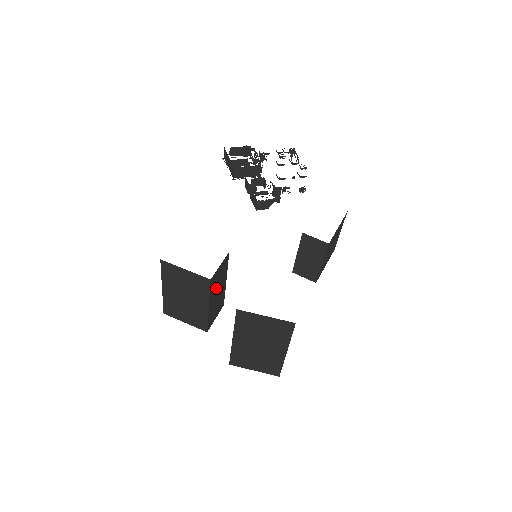
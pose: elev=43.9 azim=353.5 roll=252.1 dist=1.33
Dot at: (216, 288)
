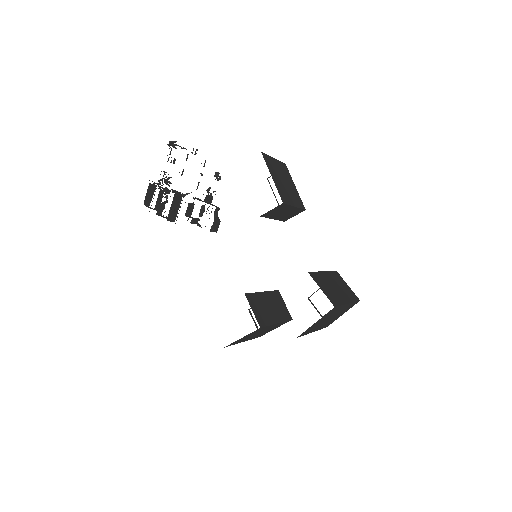
Dot at: (266, 312)
